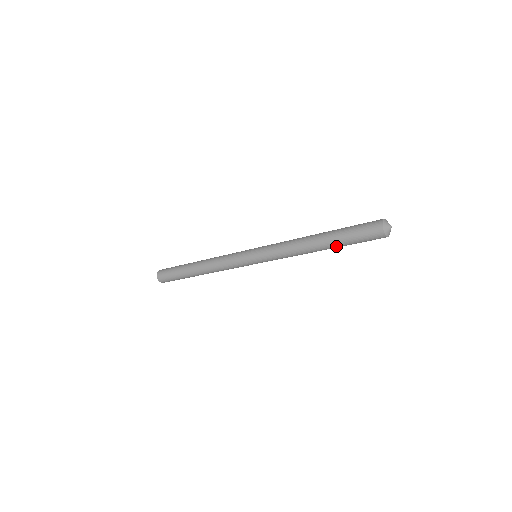
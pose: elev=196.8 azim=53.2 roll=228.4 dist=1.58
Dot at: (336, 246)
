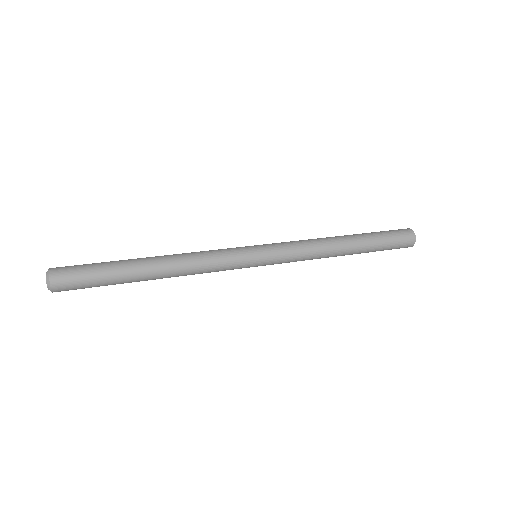
Dot at: occluded
